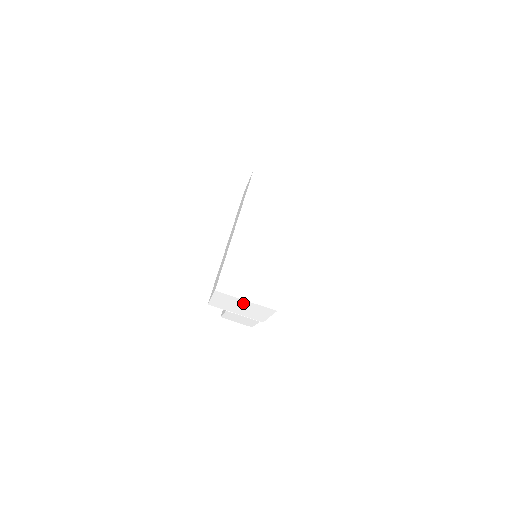
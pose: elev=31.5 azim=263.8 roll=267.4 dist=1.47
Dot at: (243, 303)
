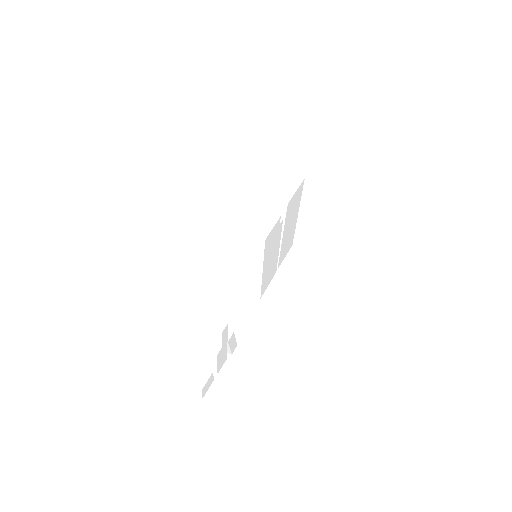
Dot at: (280, 176)
